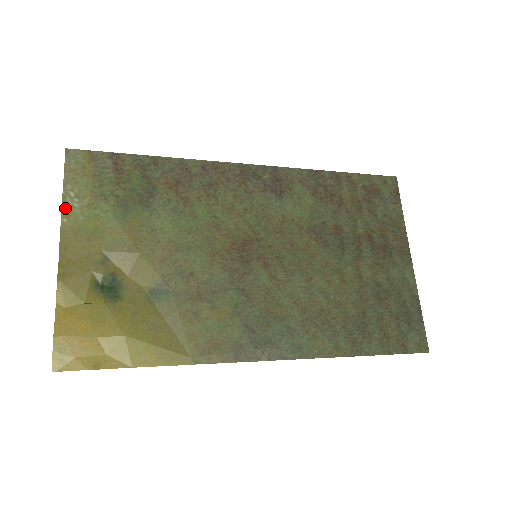
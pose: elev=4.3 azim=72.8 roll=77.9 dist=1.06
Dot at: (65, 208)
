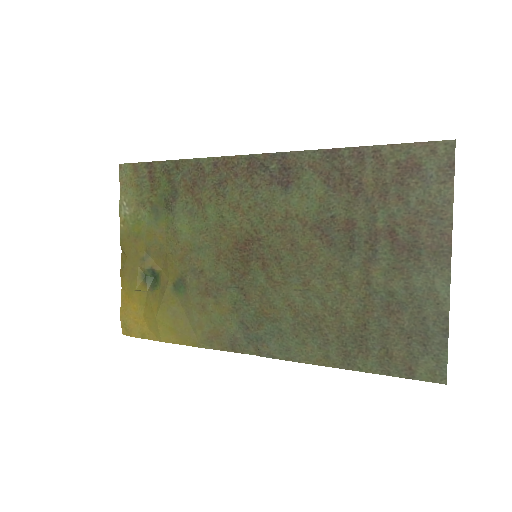
Dot at: (121, 216)
